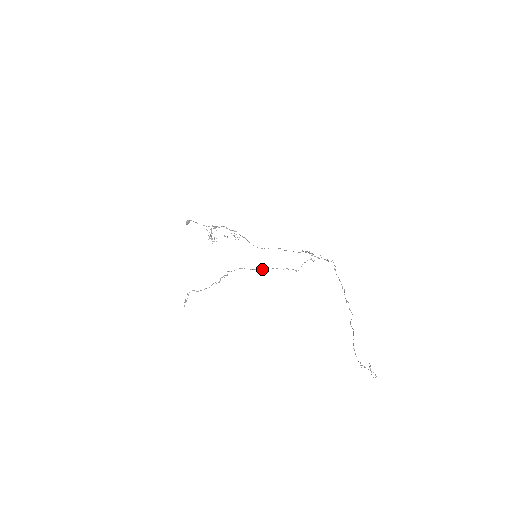
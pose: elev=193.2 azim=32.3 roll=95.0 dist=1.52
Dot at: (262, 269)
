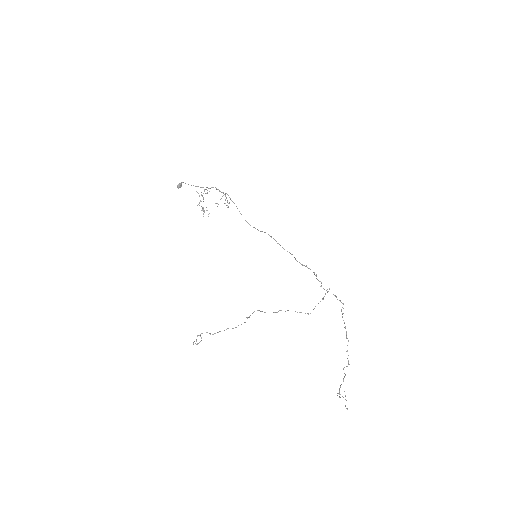
Dot at: occluded
